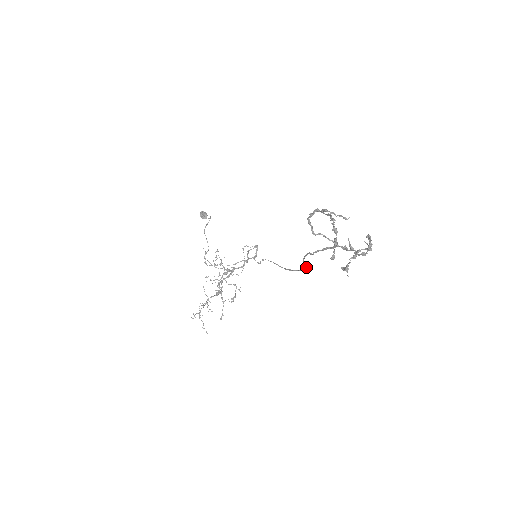
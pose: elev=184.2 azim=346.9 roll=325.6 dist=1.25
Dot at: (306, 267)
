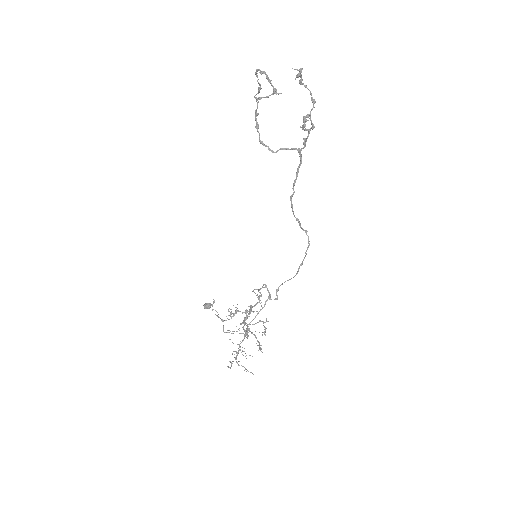
Dot at: occluded
